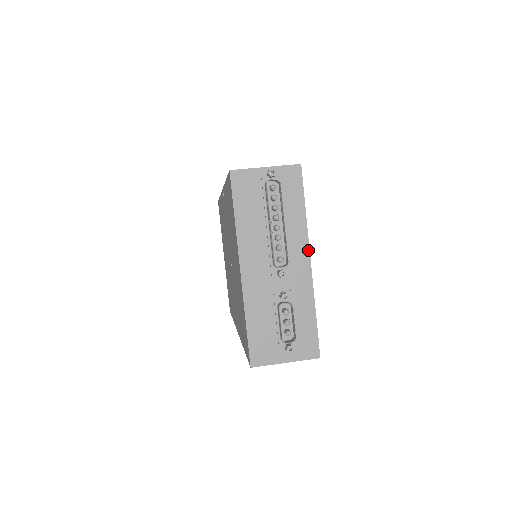
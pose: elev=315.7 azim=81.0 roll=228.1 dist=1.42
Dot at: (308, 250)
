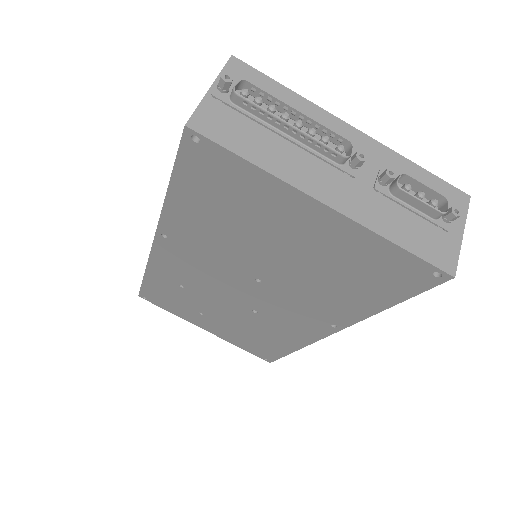
Dot at: (340, 121)
